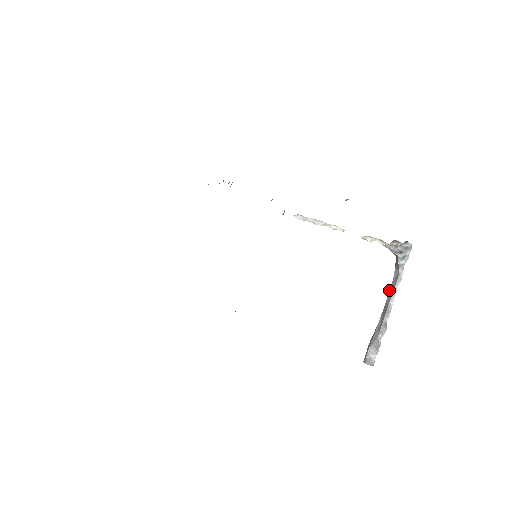
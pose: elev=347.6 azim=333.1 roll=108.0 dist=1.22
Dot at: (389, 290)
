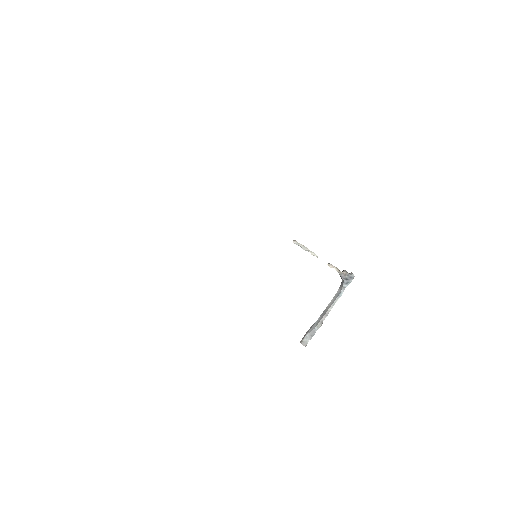
Dot at: (331, 301)
